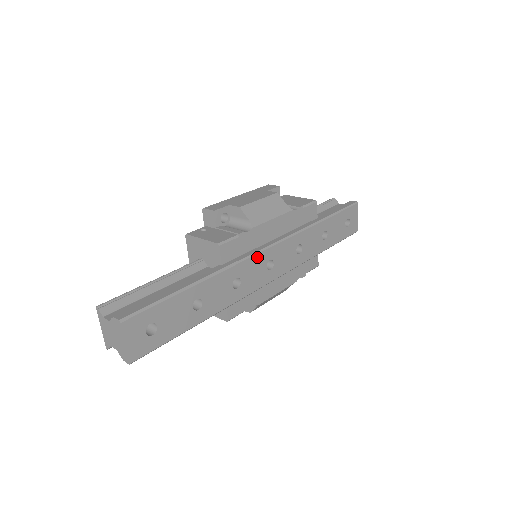
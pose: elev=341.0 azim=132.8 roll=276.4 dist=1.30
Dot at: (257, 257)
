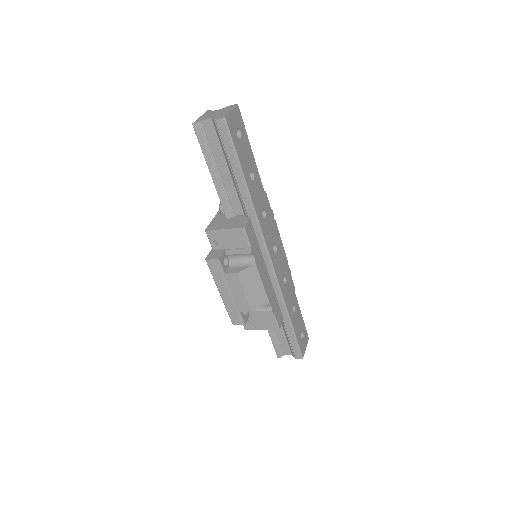
Dot at: (274, 229)
